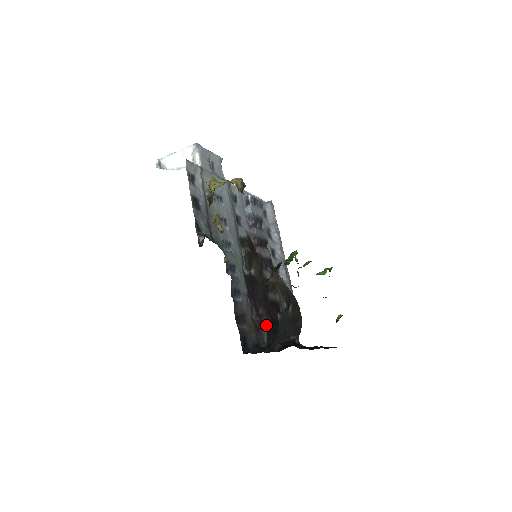
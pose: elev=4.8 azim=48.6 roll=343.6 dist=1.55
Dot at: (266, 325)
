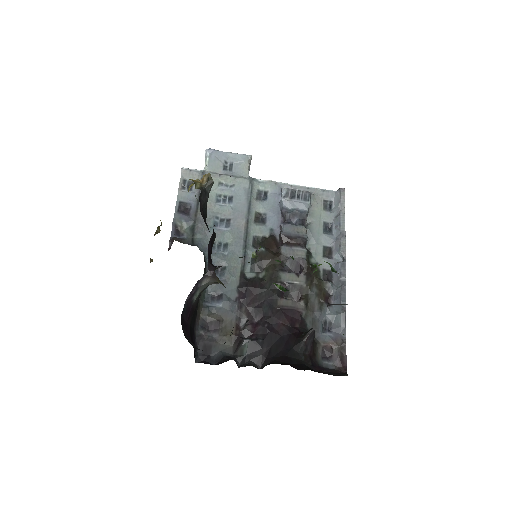
Dot at: (257, 336)
